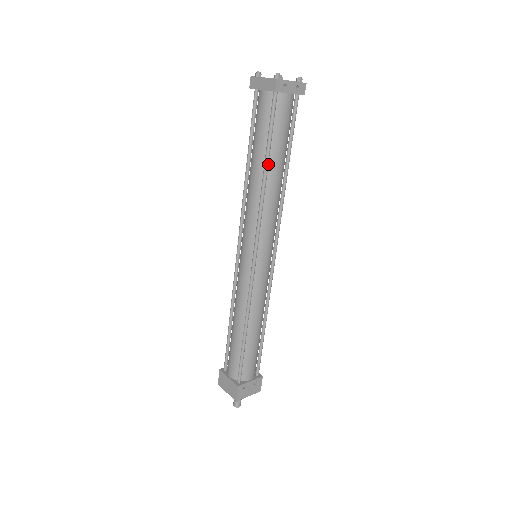
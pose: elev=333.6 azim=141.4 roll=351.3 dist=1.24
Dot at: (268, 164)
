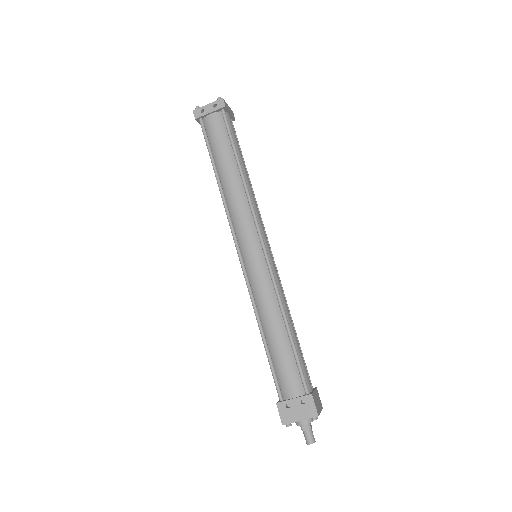
Dot at: (219, 171)
